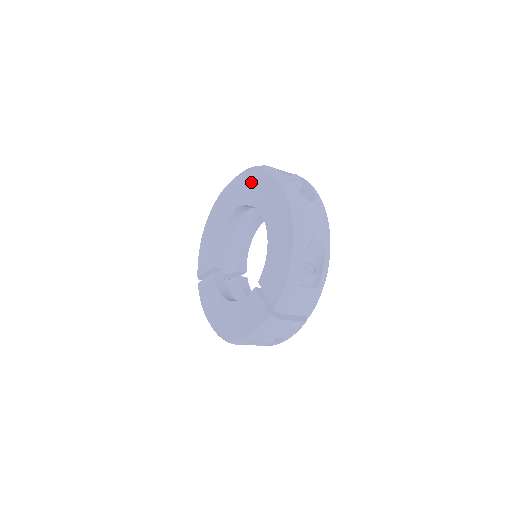
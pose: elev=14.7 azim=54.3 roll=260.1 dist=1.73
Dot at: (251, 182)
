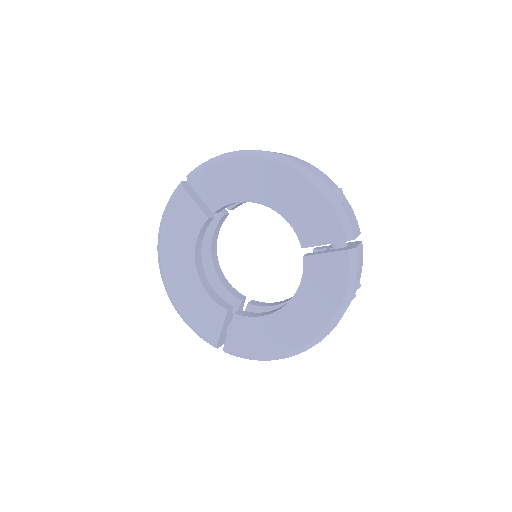
Dot at: occluded
